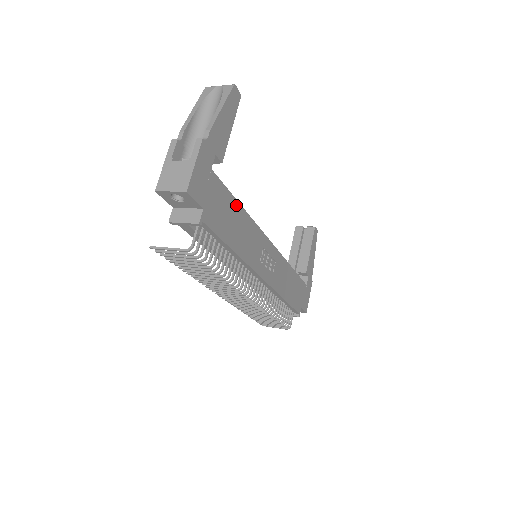
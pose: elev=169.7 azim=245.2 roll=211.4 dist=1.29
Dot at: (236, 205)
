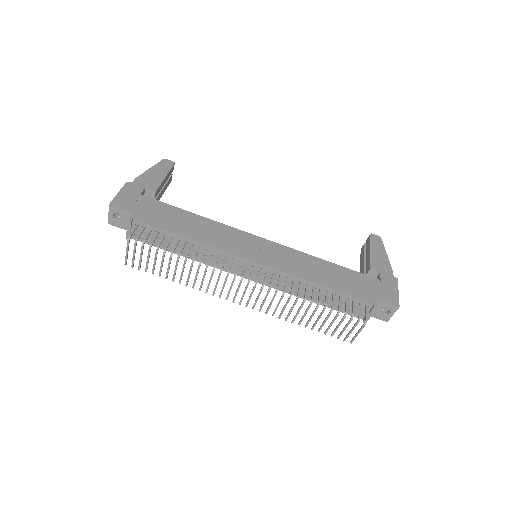
Dot at: (184, 213)
